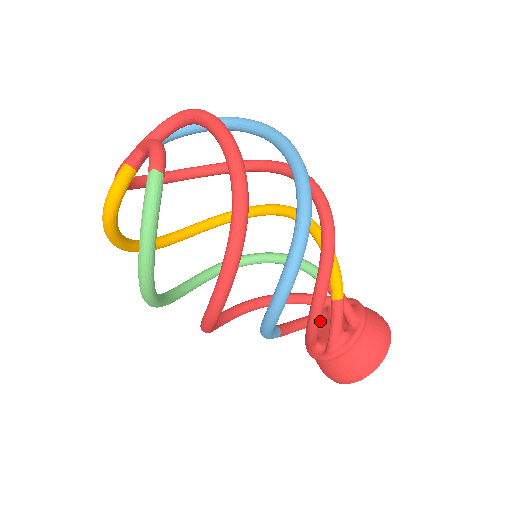
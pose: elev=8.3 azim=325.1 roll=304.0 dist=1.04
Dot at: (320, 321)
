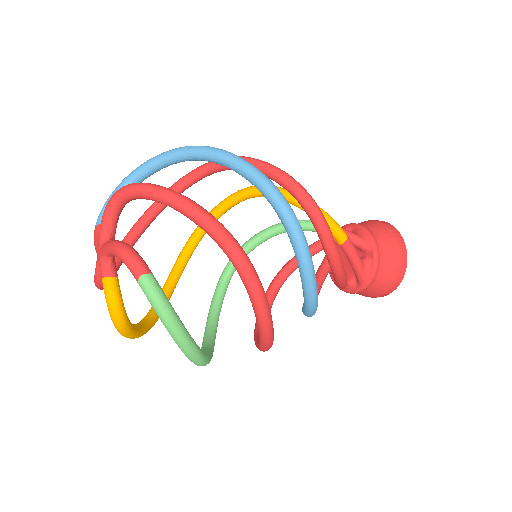
Dot at: (344, 272)
